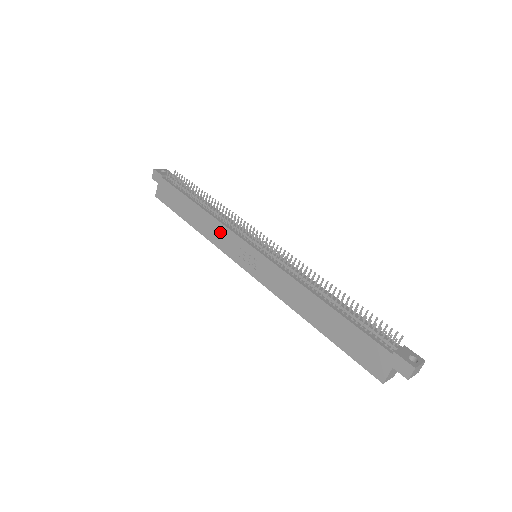
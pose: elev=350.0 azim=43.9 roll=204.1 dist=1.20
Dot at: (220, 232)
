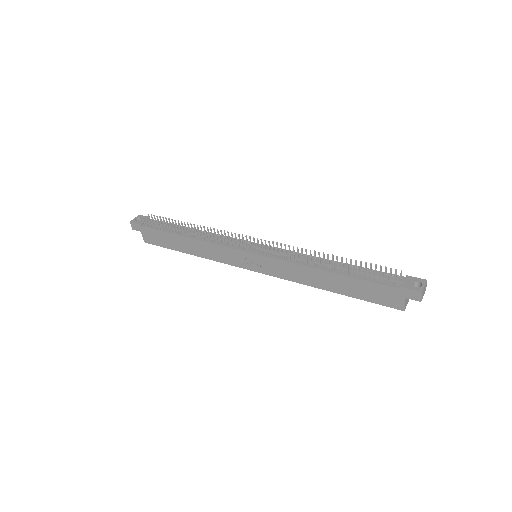
Dot at: (217, 251)
